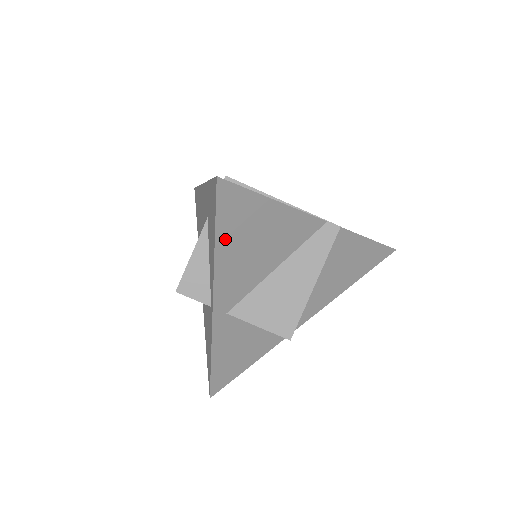
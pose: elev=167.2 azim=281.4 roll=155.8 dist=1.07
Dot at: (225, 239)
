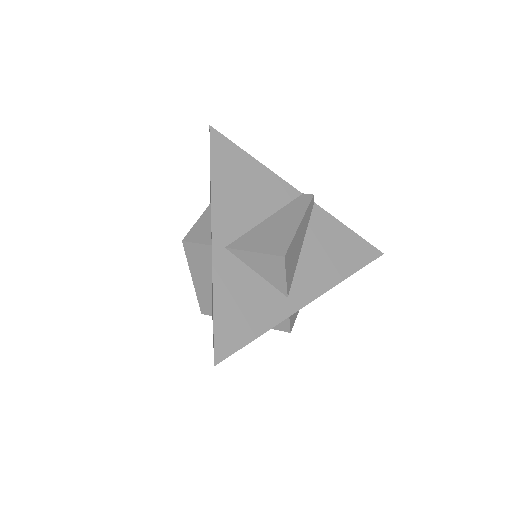
Dot at: (218, 173)
